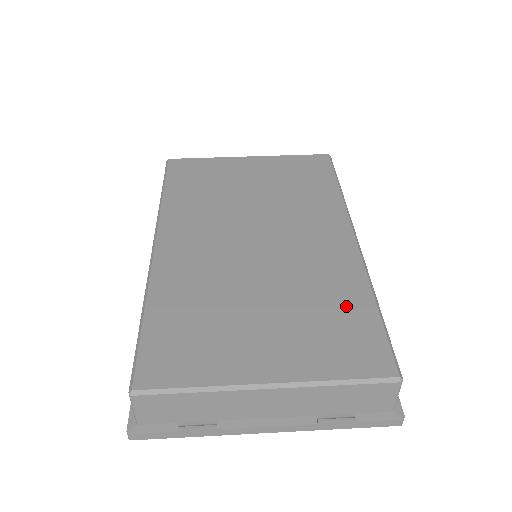
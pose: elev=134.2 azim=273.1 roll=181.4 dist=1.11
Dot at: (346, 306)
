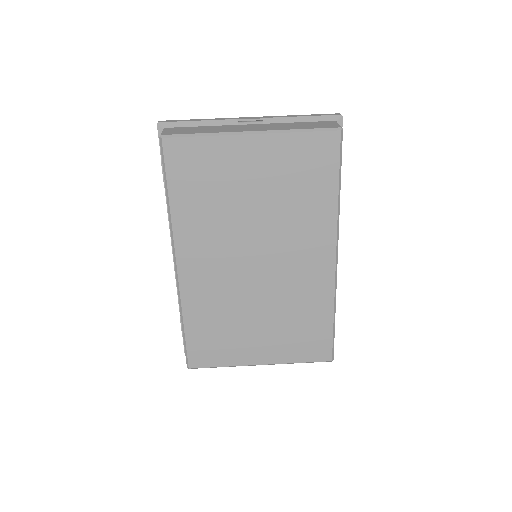
Dot at: (314, 319)
